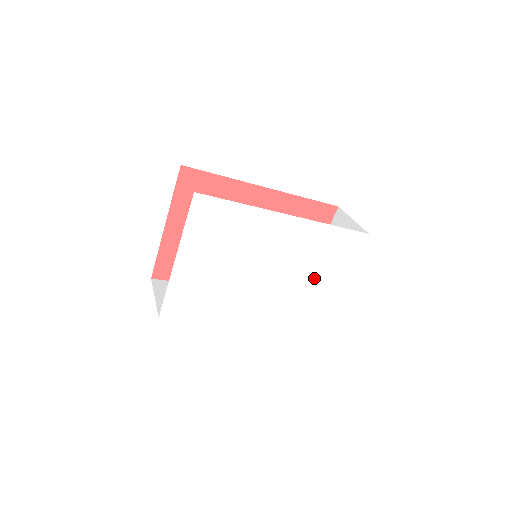
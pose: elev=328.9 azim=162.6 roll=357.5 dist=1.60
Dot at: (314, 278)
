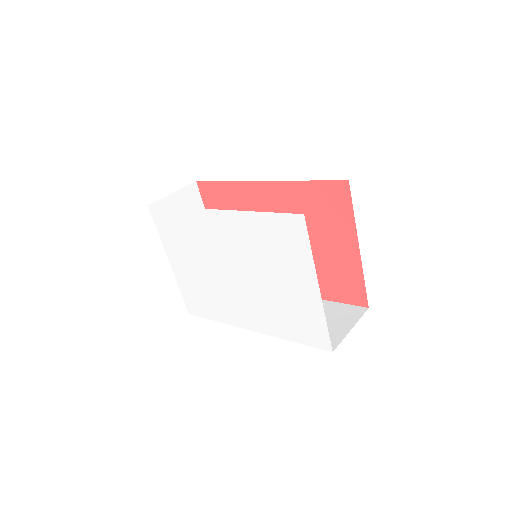
Dot at: (279, 278)
